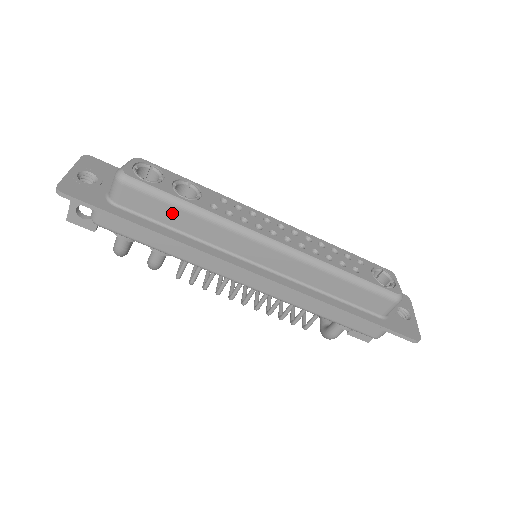
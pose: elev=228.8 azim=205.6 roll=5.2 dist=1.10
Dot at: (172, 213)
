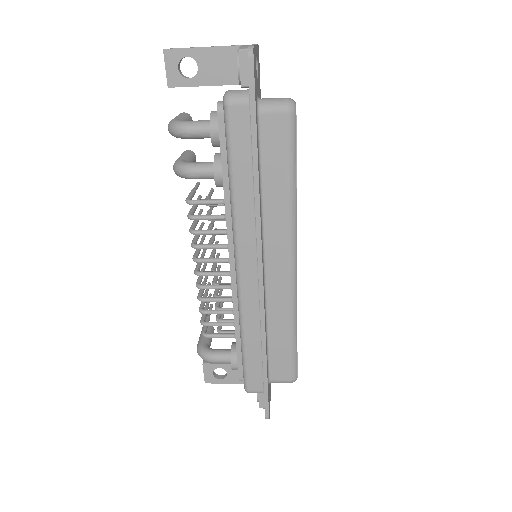
Dot at: (279, 170)
